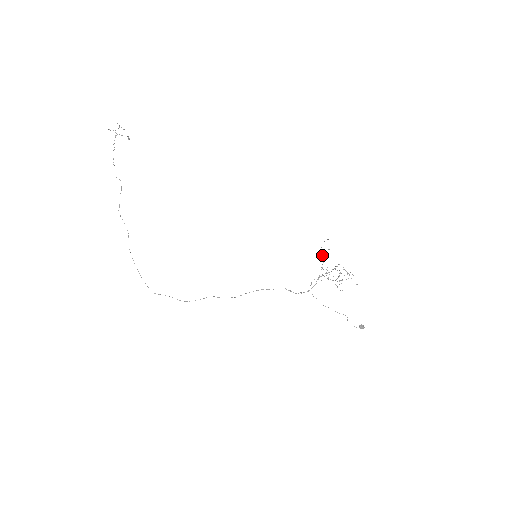
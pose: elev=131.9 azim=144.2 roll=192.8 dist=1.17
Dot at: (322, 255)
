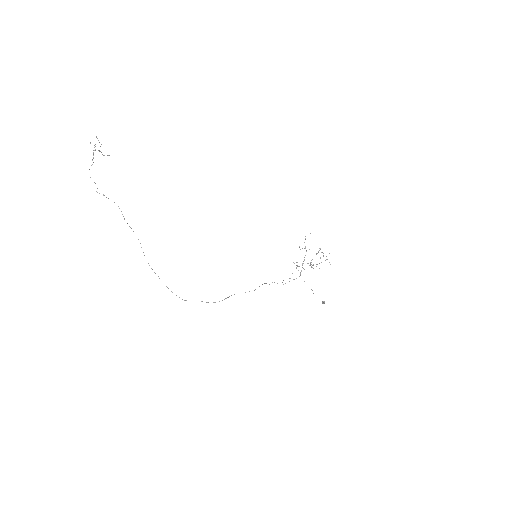
Dot at: occluded
